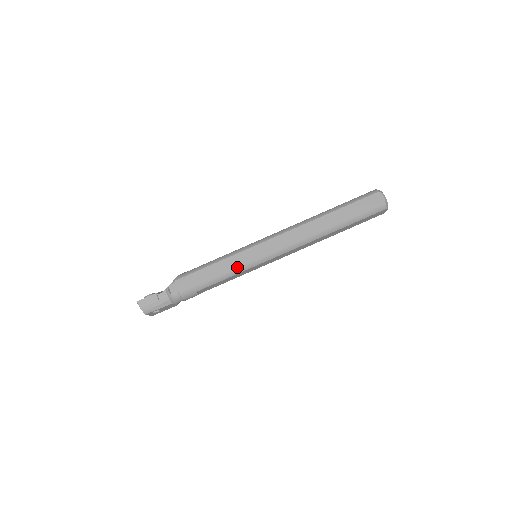
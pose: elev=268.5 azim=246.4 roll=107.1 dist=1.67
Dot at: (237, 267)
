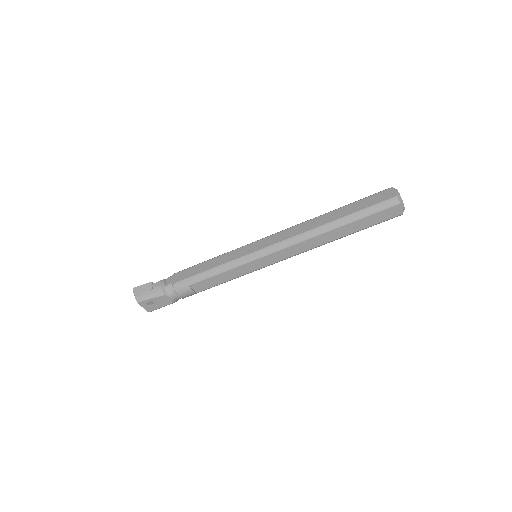
Dot at: (231, 261)
